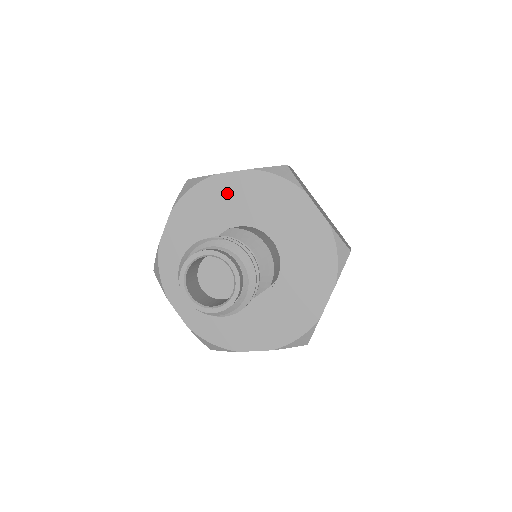
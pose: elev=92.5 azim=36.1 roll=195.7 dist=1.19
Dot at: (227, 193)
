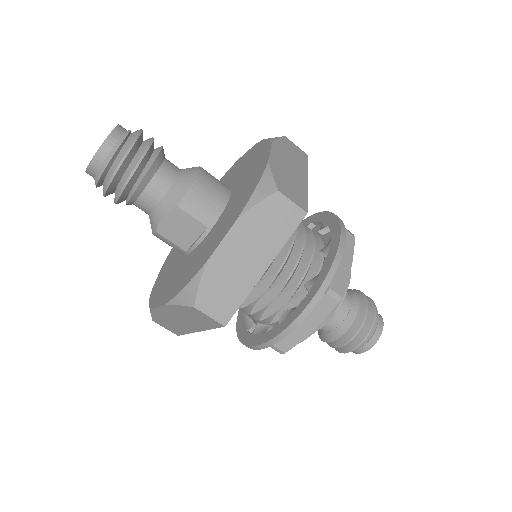
Dot at: (235, 169)
